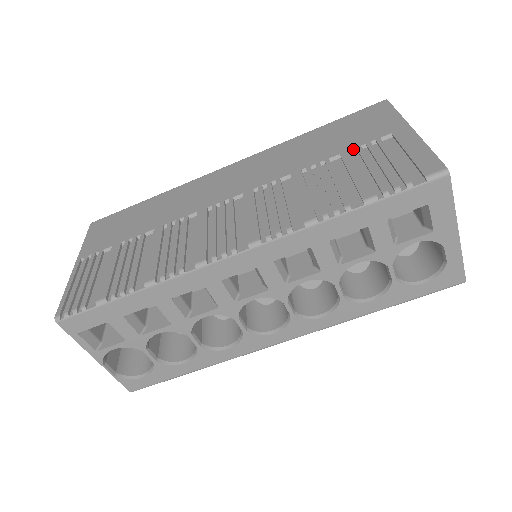
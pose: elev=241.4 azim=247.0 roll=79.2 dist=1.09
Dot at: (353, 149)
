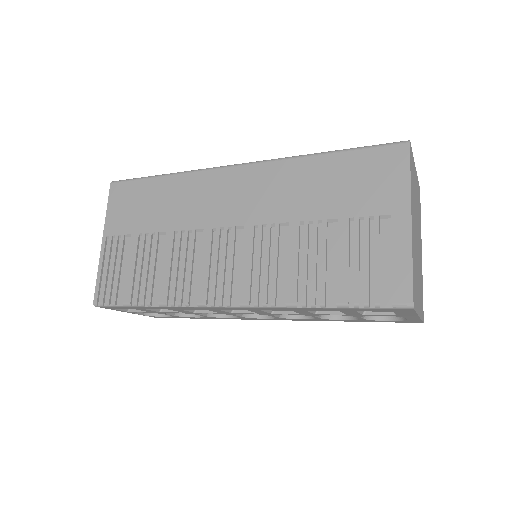
Dot at: (351, 218)
